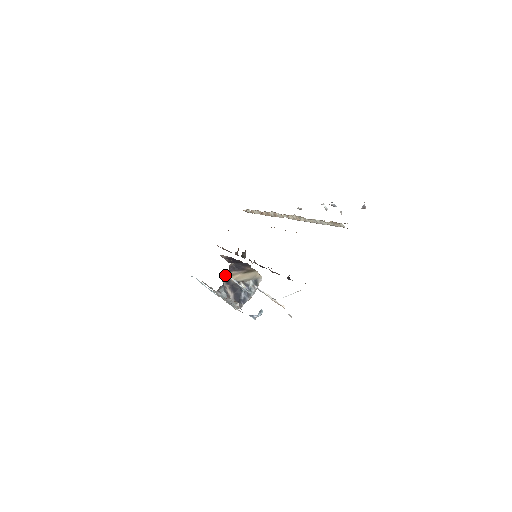
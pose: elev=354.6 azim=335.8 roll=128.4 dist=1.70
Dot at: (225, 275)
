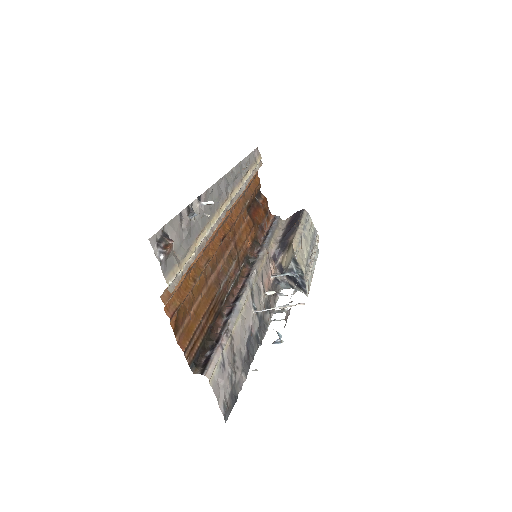
Dot at: (276, 267)
